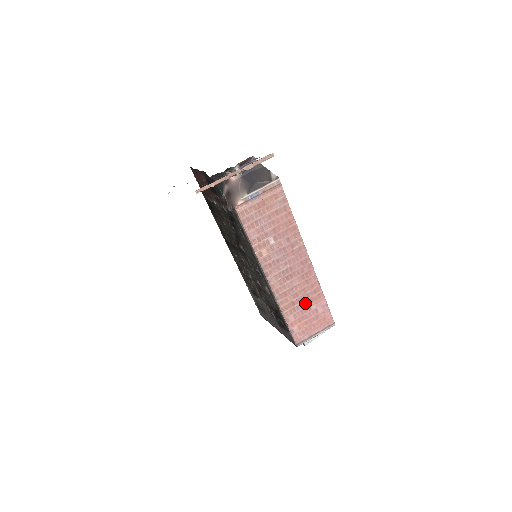
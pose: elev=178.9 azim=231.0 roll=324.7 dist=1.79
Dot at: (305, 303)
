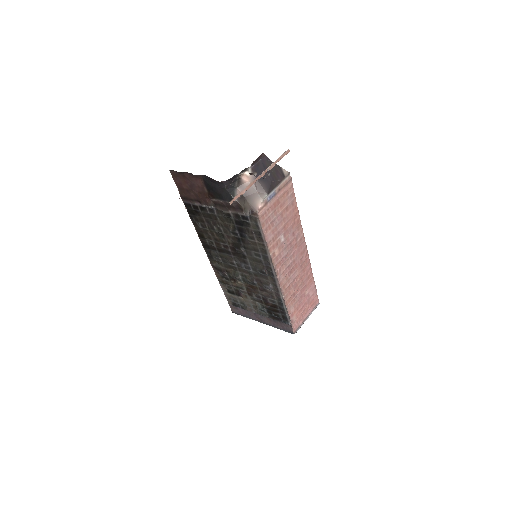
Dot at: (301, 291)
